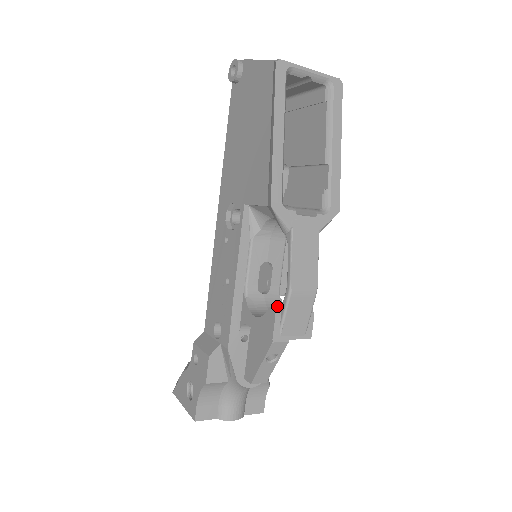
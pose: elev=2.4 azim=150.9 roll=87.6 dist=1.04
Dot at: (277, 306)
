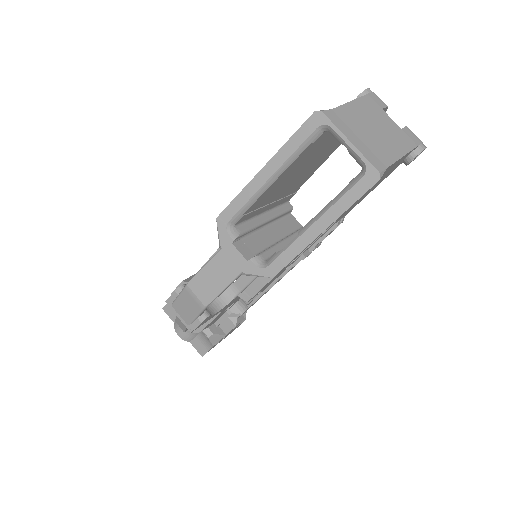
Dot at: (224, 298)
